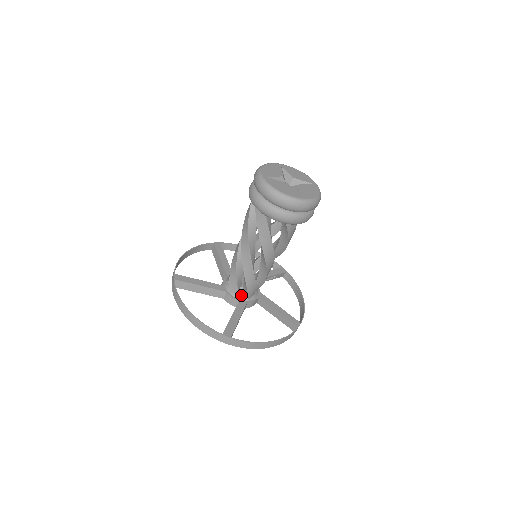
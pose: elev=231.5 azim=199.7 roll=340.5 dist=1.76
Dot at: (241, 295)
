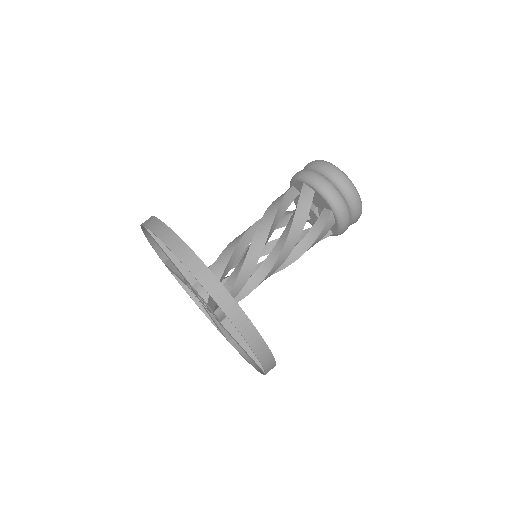
Dot at: occluded
